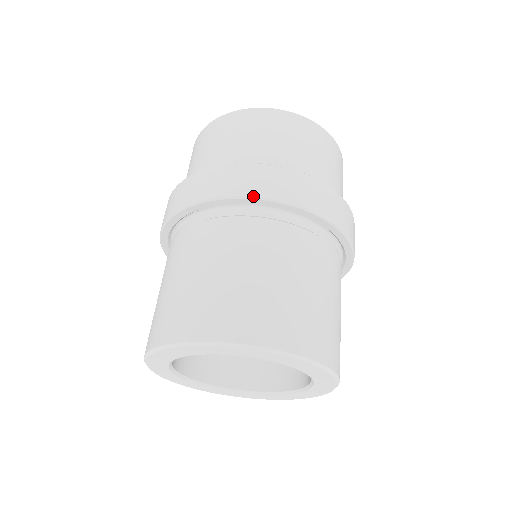
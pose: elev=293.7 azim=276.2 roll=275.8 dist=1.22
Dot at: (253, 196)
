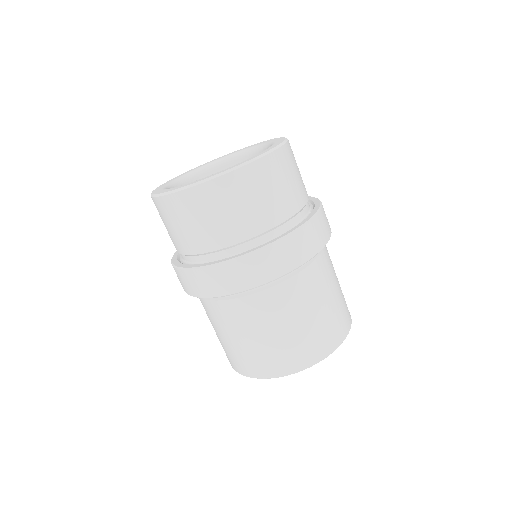
Dot at: (282, 275)
